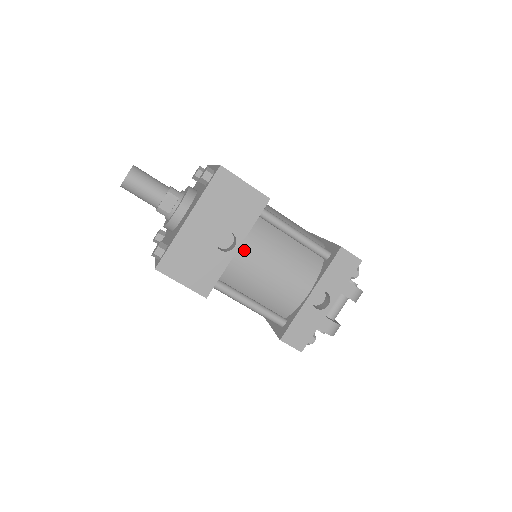
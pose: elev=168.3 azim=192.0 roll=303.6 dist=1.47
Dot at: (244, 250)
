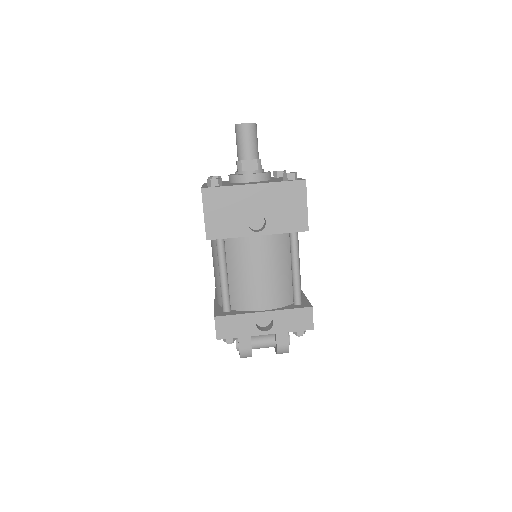
Dot at: (260, 240)
